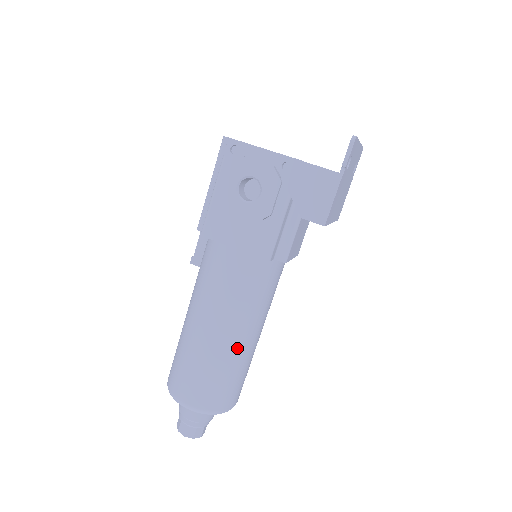
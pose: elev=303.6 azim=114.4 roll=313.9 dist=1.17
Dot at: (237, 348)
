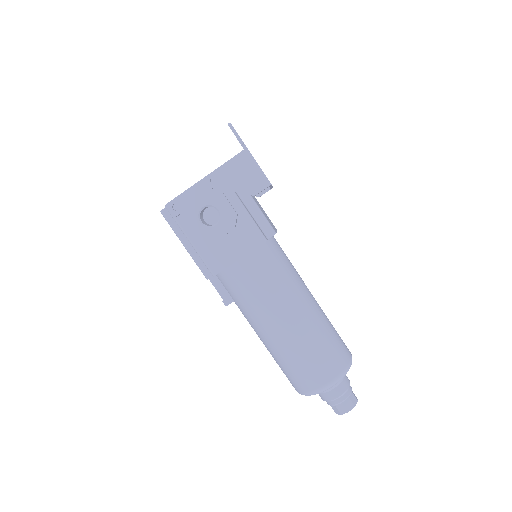
Dot at: (310, 315)
